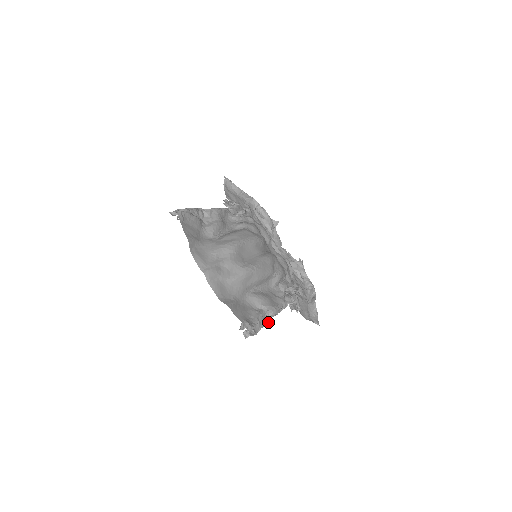
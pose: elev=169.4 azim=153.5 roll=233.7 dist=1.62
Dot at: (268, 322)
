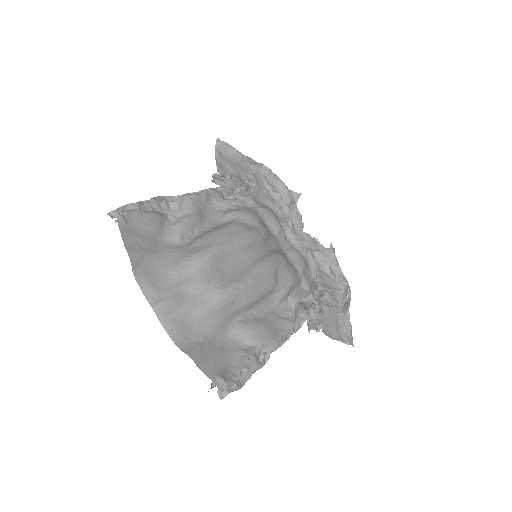
Dot at: (265, 361)
